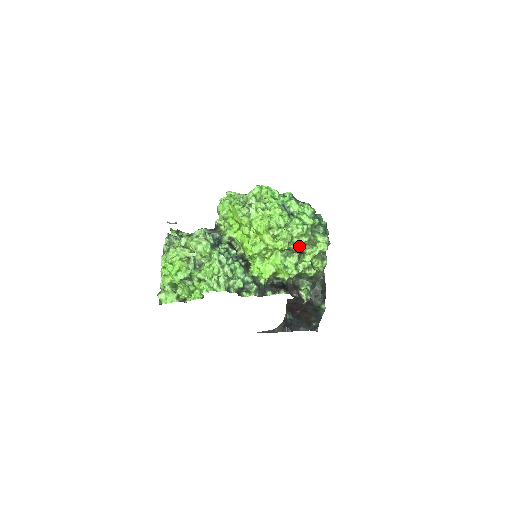
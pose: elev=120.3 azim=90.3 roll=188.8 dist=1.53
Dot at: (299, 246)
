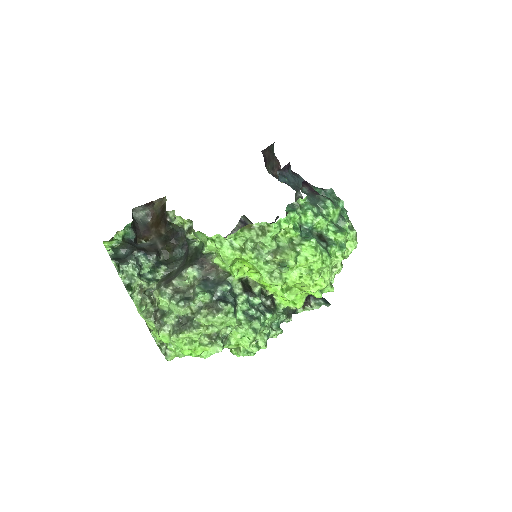
Dot at: occluded
